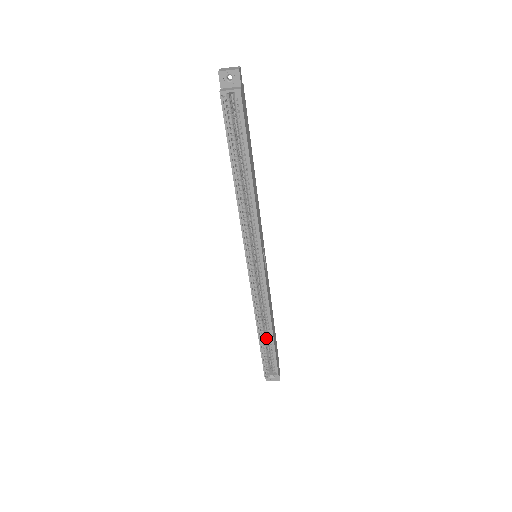
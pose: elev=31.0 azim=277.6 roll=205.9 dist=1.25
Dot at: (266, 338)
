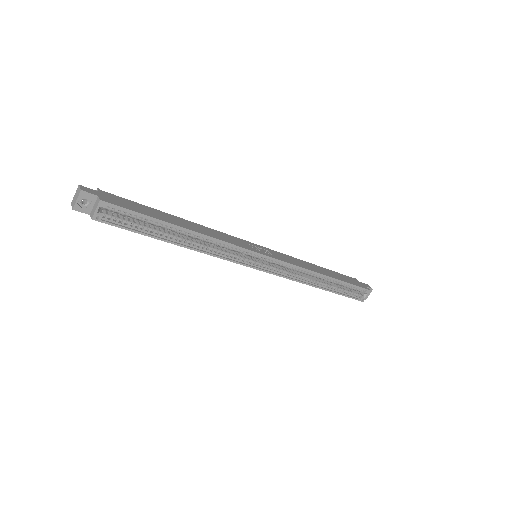
Dot at: (330, 283)
